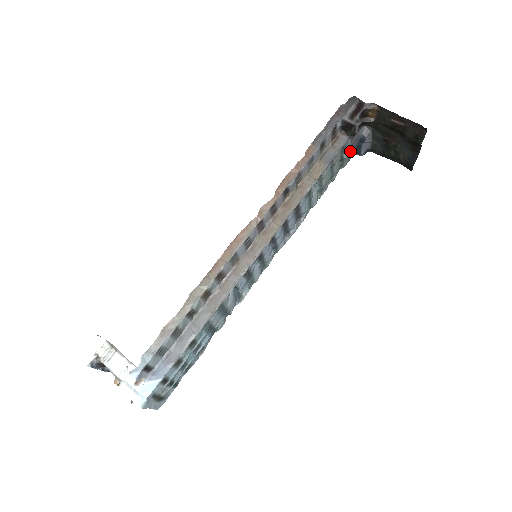
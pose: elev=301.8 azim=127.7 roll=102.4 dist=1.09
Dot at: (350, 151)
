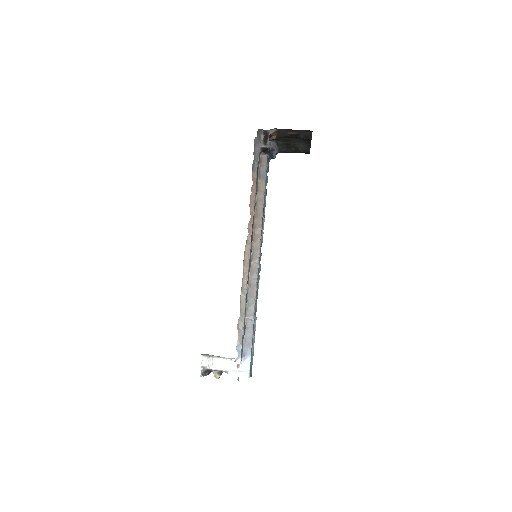
Dot at: (268, 161)
